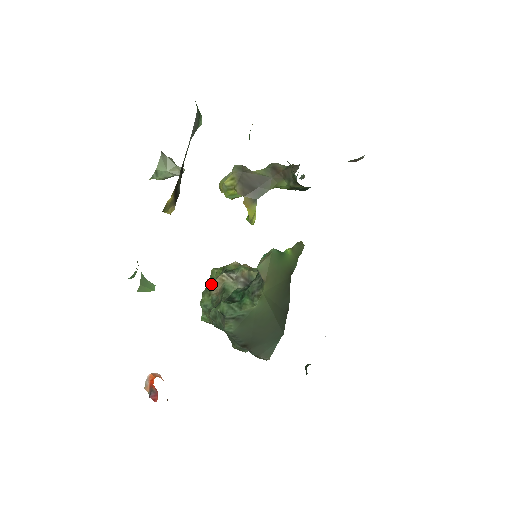
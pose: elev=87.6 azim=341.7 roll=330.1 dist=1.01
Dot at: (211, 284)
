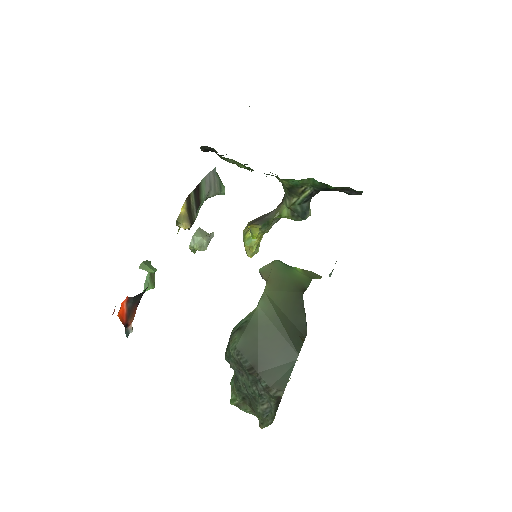
Dot at: occluded
